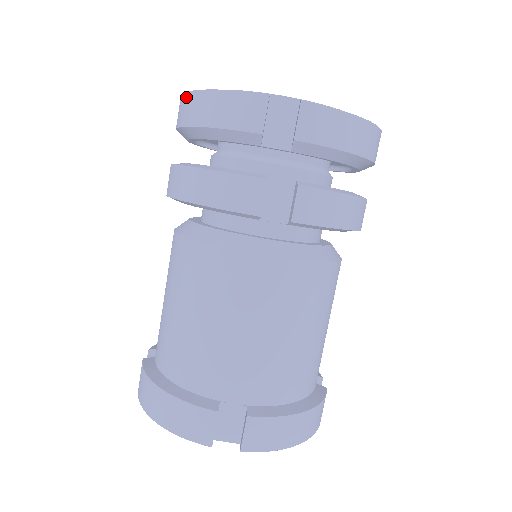
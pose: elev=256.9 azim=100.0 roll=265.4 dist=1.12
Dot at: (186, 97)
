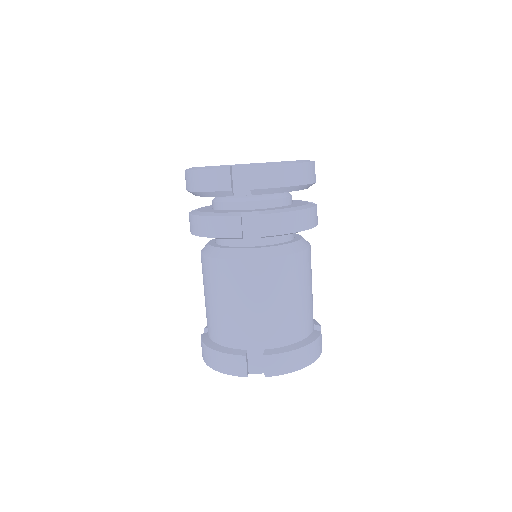
Dot at: (187, 173)
